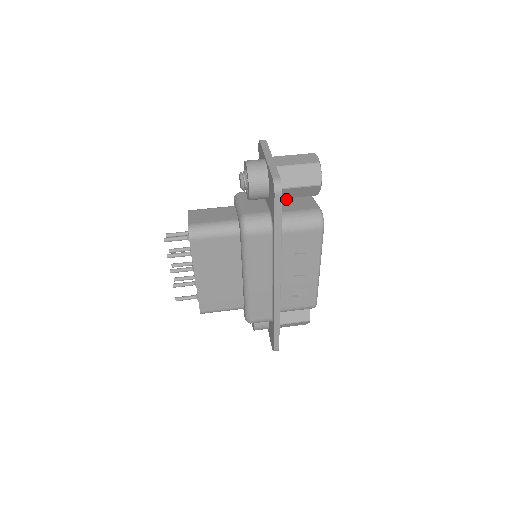
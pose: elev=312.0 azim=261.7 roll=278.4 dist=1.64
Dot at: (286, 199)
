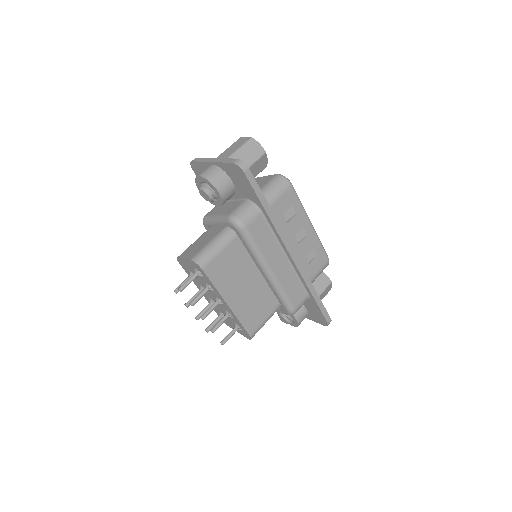
Dot at: occluded
